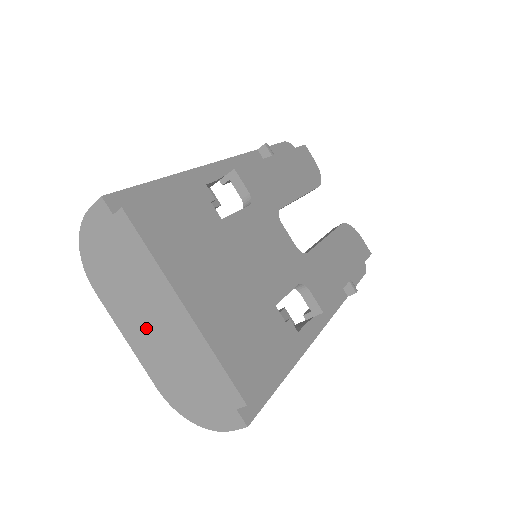
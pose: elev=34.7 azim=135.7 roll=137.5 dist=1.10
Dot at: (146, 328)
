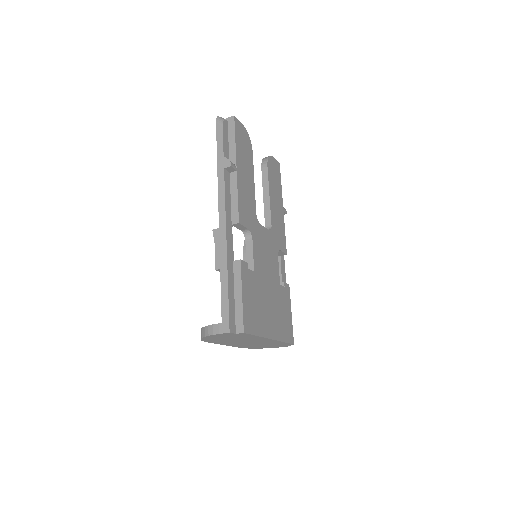
Dot at: (241, 343)
